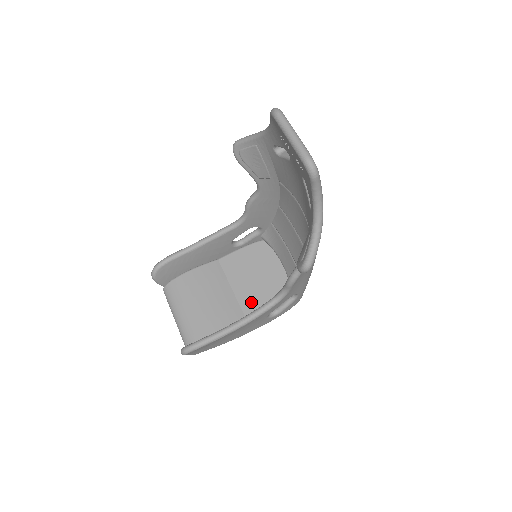
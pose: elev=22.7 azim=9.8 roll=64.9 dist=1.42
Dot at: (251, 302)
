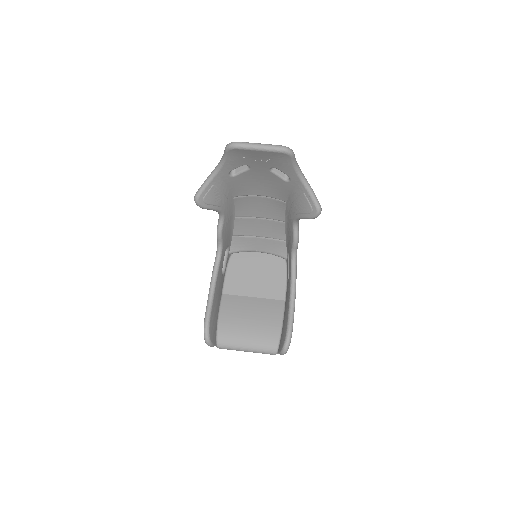
Dot at: (272, 290)
